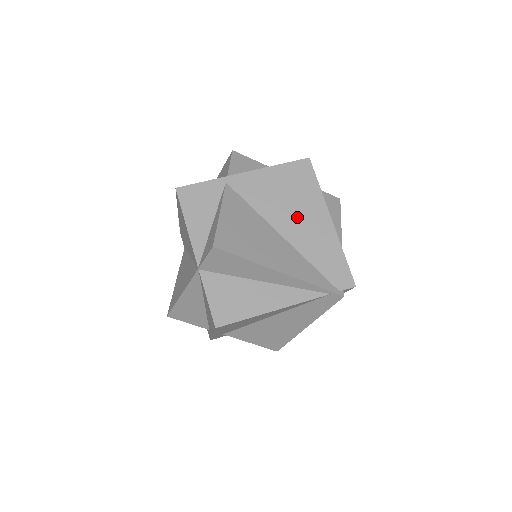
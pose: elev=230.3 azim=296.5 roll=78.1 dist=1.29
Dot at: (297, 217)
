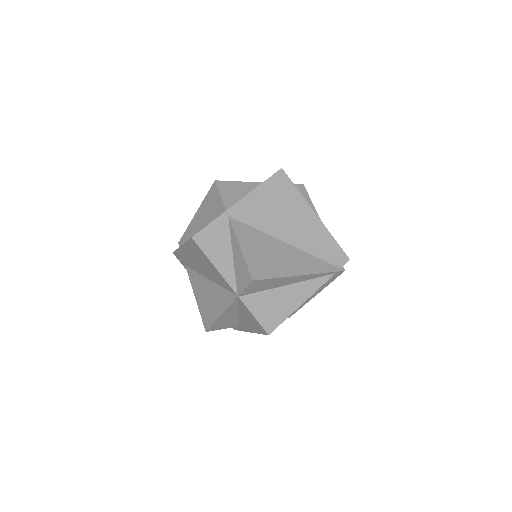
Dot at: (291, 223)
